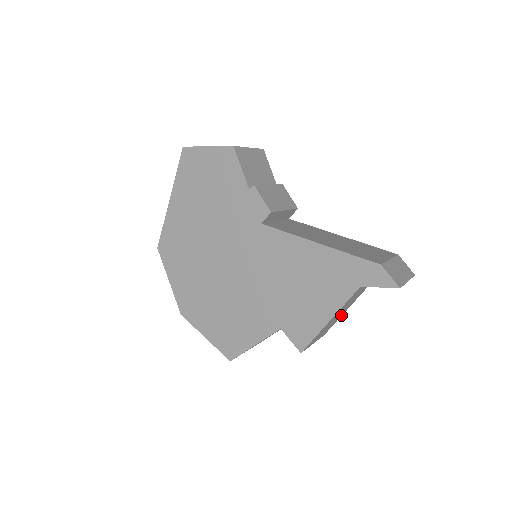
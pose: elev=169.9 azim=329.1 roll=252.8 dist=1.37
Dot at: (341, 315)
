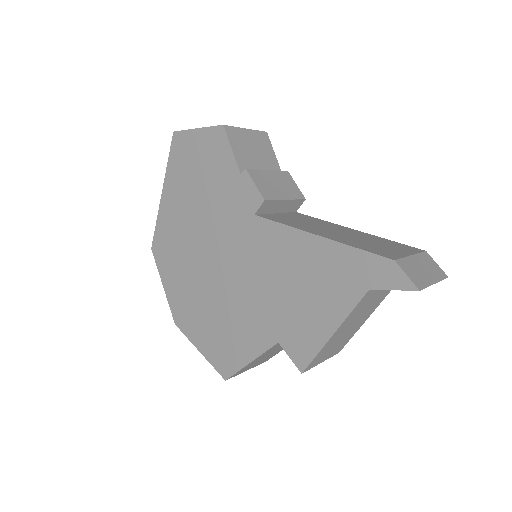
Dot at: (357, 328)
